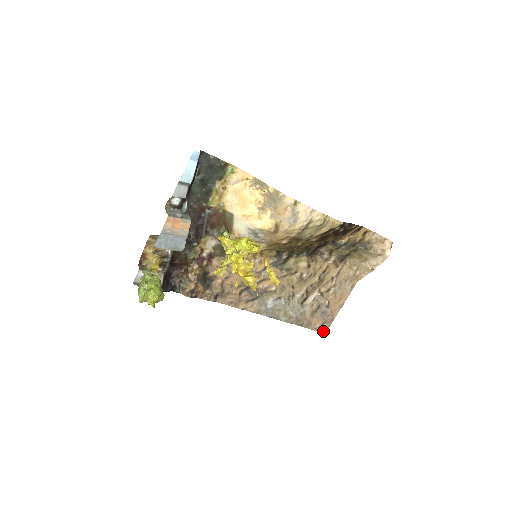
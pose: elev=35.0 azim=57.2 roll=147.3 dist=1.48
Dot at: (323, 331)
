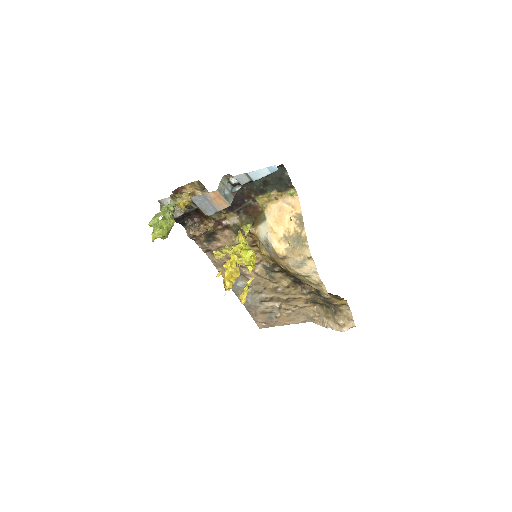
Dot at: (260, 326)
